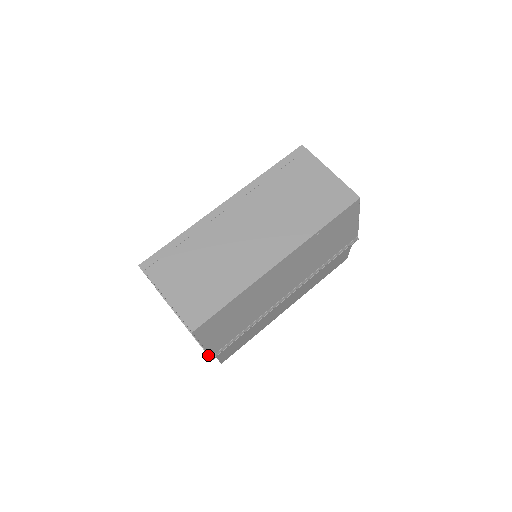
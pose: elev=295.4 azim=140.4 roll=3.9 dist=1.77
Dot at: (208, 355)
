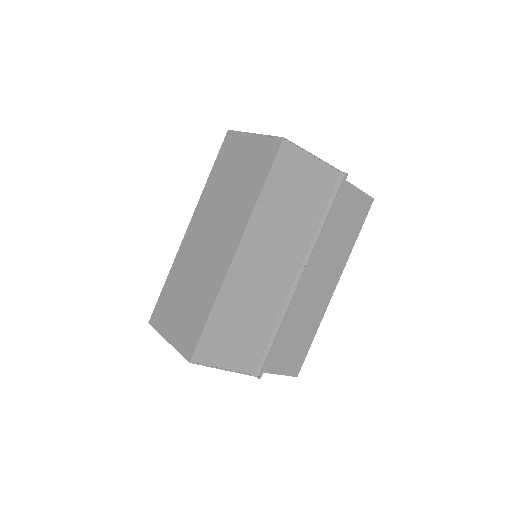
Dot at: occluded
